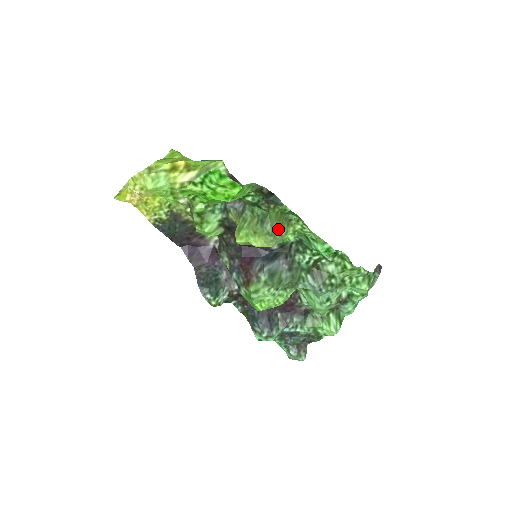
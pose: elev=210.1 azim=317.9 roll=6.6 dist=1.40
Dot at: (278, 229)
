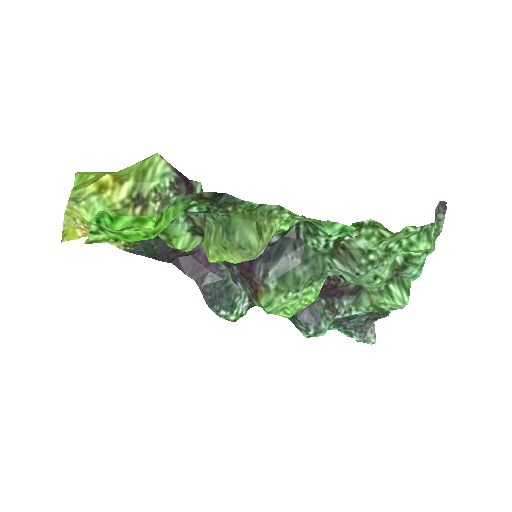
Dot at: (253, 235)
